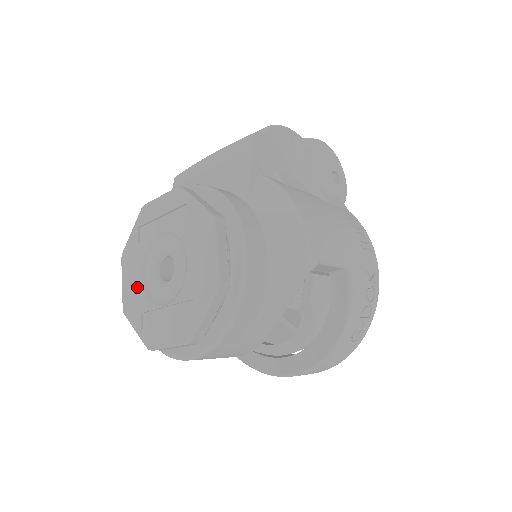
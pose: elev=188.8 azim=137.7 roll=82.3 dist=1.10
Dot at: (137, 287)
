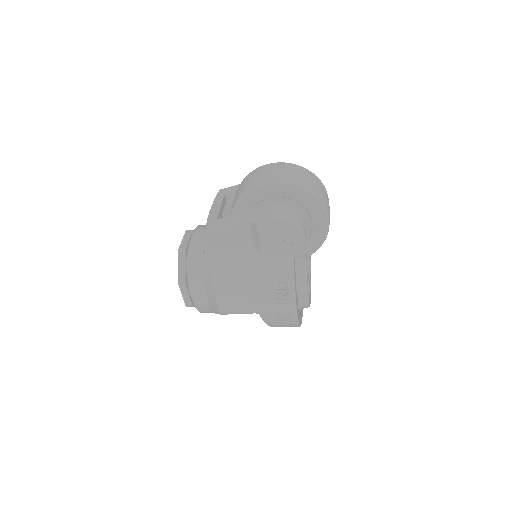
Dot at: occluded
